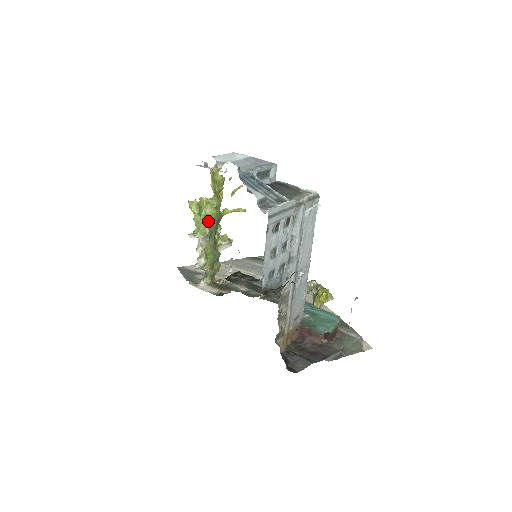
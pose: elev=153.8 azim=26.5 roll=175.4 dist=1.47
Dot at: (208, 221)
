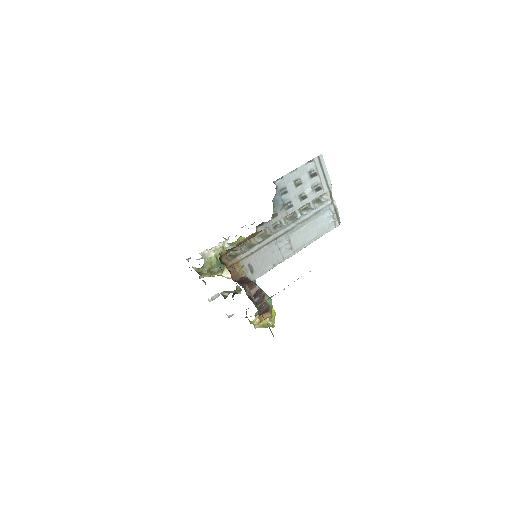
Dot at: occluded
